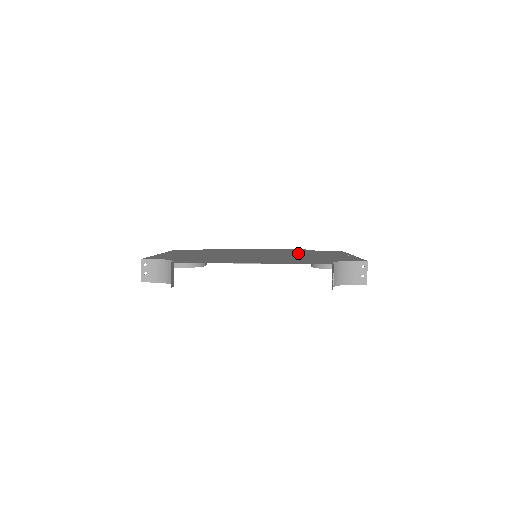
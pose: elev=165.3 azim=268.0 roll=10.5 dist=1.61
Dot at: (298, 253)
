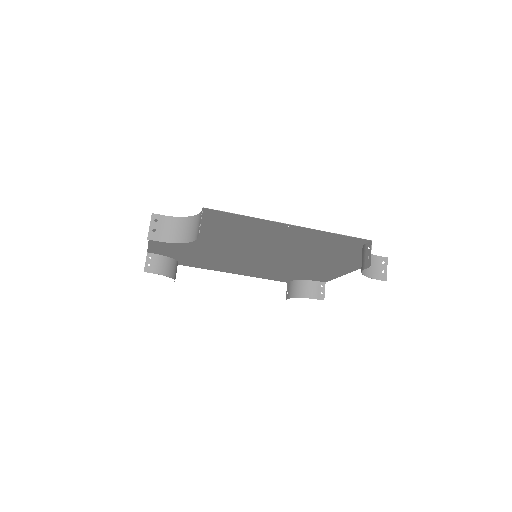
Dot at: (292, 267)
